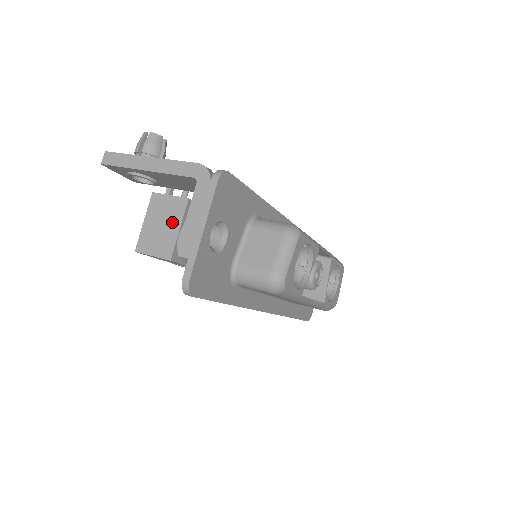
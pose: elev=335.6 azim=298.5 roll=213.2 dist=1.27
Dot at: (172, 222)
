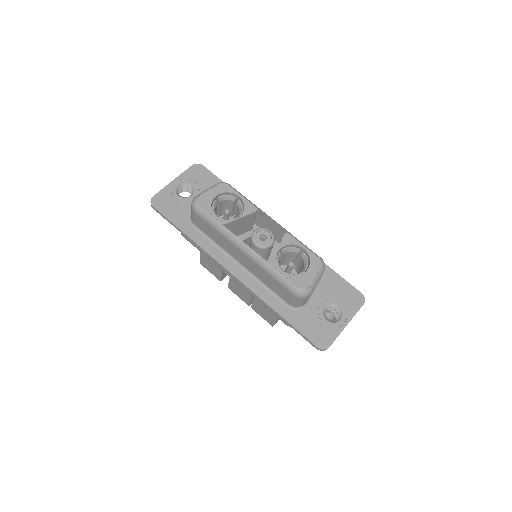
Dot at: occluded
